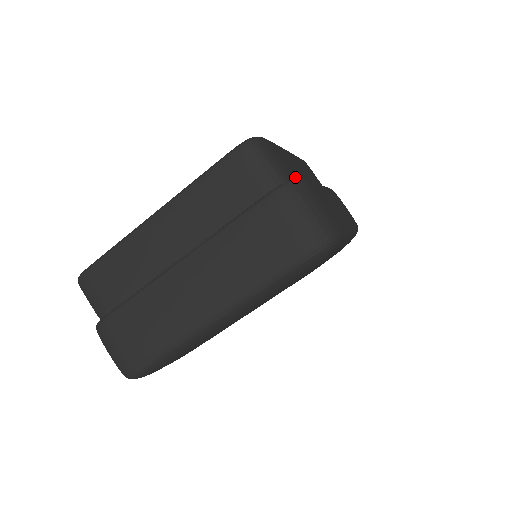
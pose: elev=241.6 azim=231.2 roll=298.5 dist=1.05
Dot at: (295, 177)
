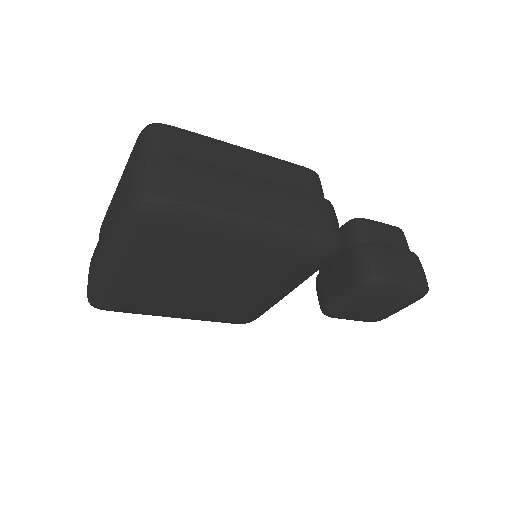
Dot at: (183, 157)
